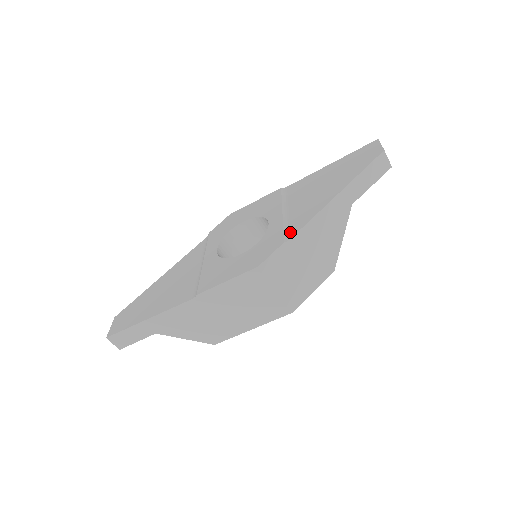
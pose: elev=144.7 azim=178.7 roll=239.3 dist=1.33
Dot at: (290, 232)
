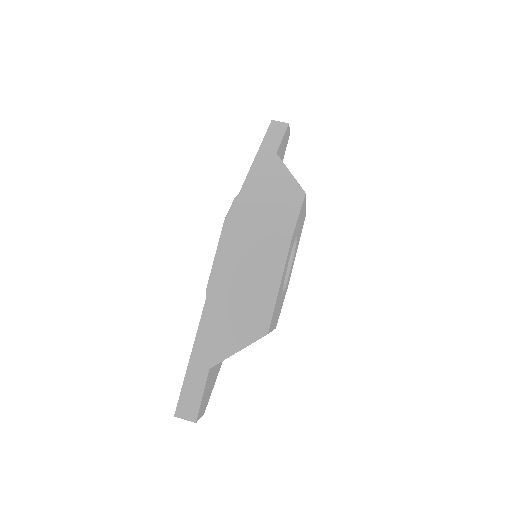
Dot at: occluded
